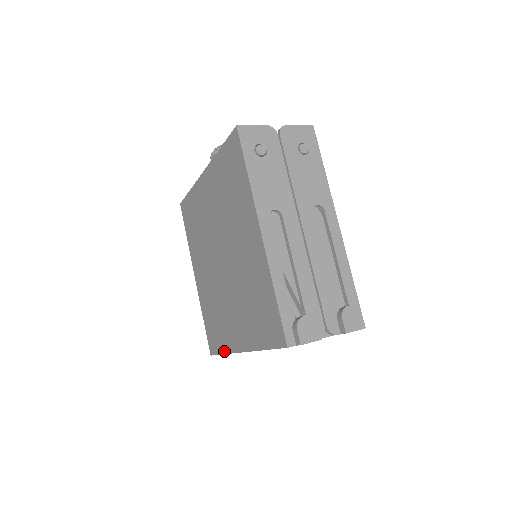
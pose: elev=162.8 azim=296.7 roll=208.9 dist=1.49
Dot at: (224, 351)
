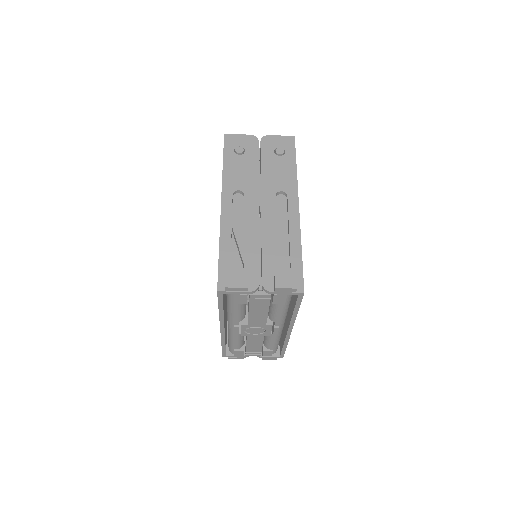
Dot at: occluded
